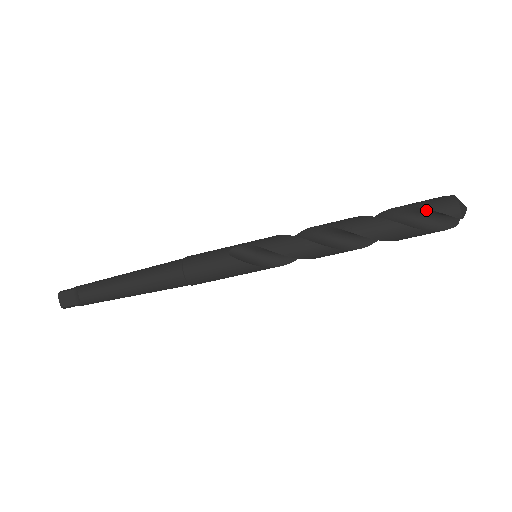
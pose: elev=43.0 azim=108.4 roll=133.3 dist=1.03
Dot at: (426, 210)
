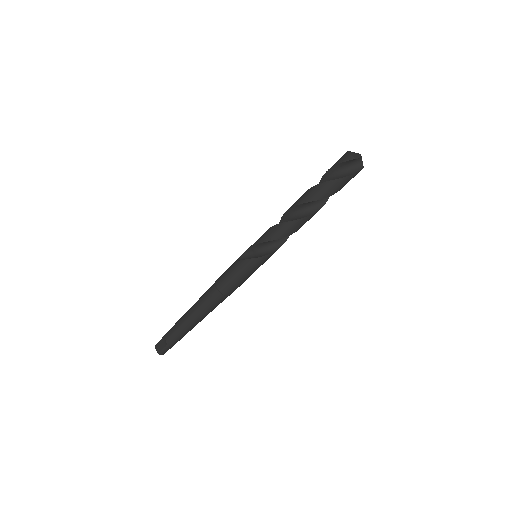
Dot at: (334, 168)
